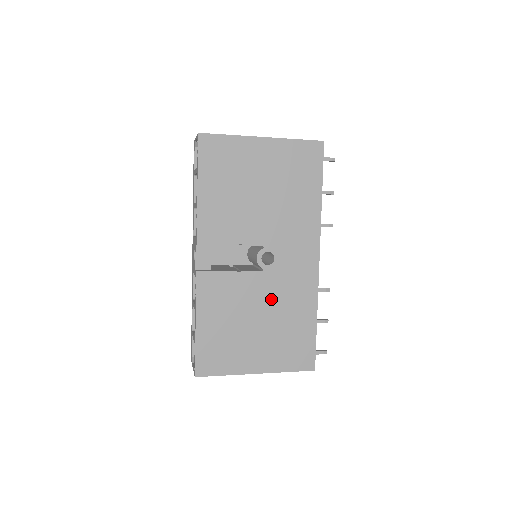
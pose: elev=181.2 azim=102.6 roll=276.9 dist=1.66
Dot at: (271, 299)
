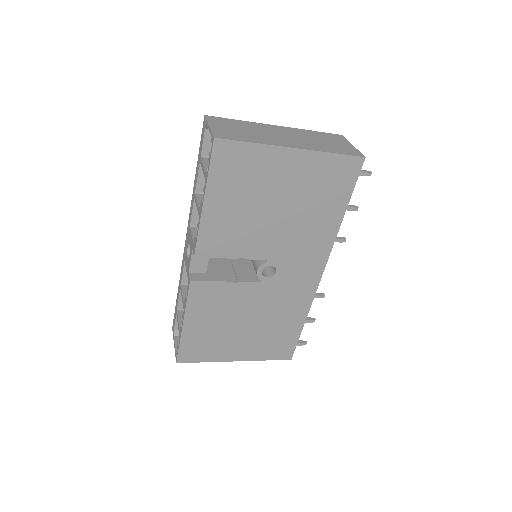
Dot at: (264, 306)
